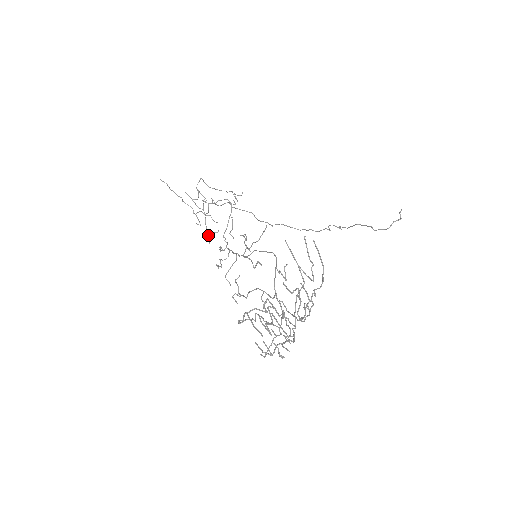
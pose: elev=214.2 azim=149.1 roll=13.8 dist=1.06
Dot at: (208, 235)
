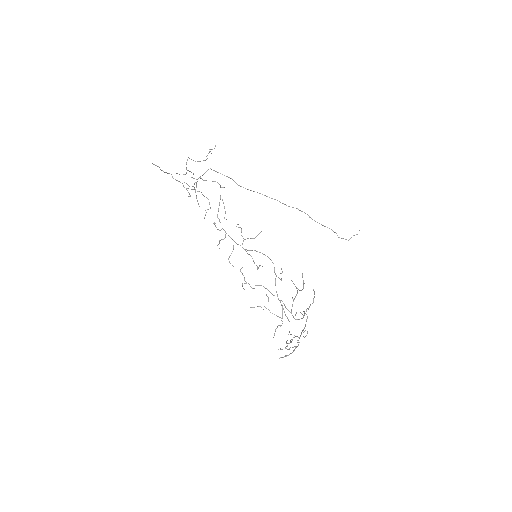
Dot at: occluded
